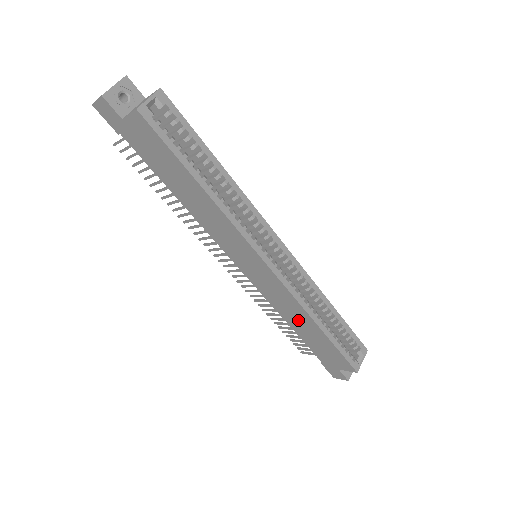
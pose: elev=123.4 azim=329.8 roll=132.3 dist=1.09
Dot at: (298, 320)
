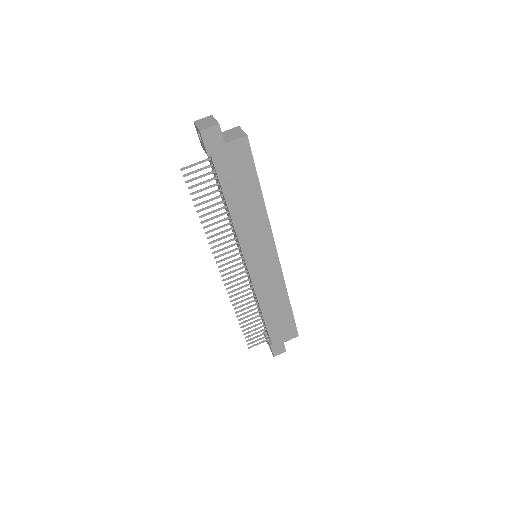
Dot at: (274, 303)
